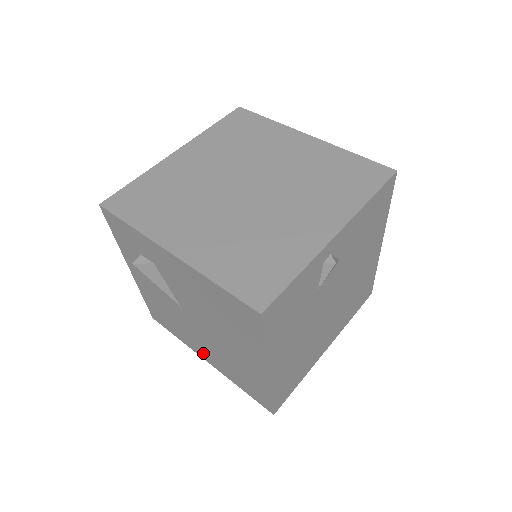
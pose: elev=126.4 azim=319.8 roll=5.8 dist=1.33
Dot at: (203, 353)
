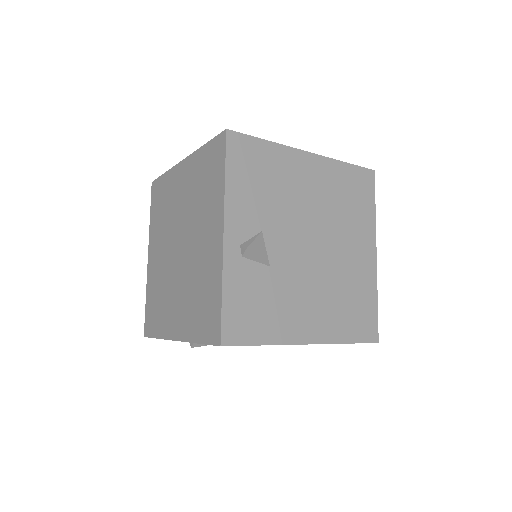
Dot at: occluded
